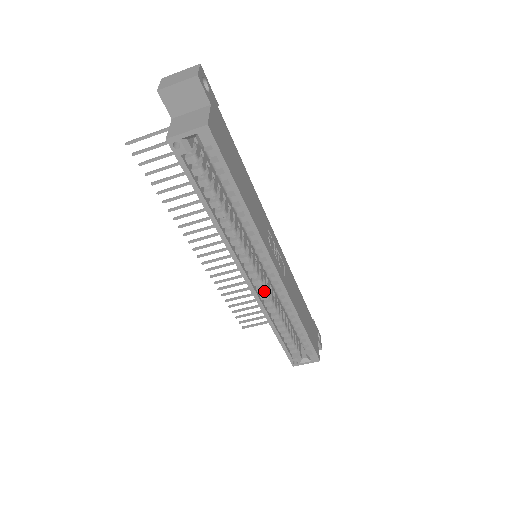
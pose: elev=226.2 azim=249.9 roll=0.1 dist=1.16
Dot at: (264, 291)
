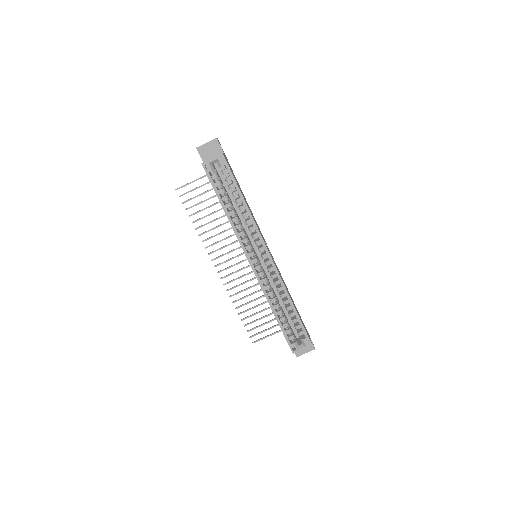
Dot at: (263, 277)
